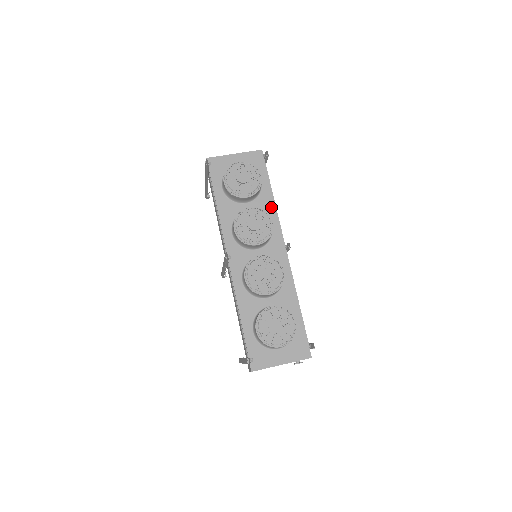
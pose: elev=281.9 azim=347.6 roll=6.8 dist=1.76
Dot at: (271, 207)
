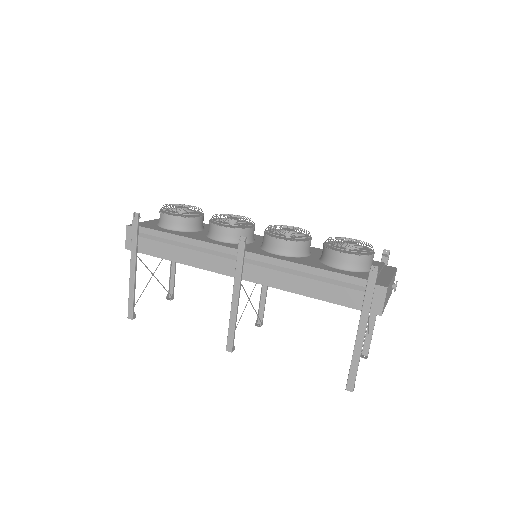
Dot at: occluded
